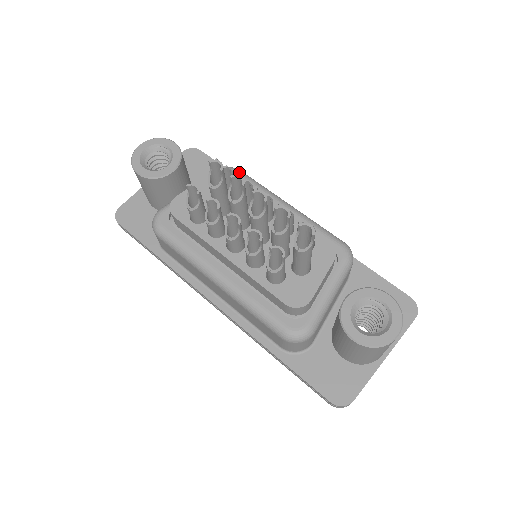
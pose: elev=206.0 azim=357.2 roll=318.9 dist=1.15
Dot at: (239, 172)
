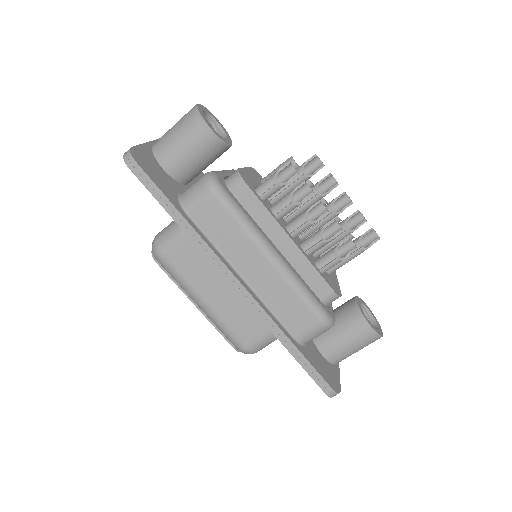
Dot at: occluded
